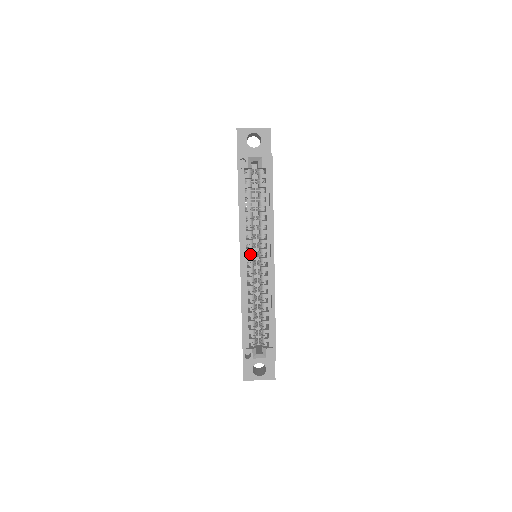
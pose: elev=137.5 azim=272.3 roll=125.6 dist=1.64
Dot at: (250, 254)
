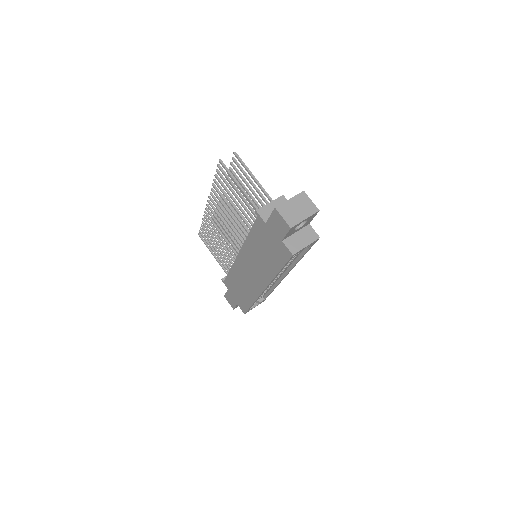
Dot at: occluded
